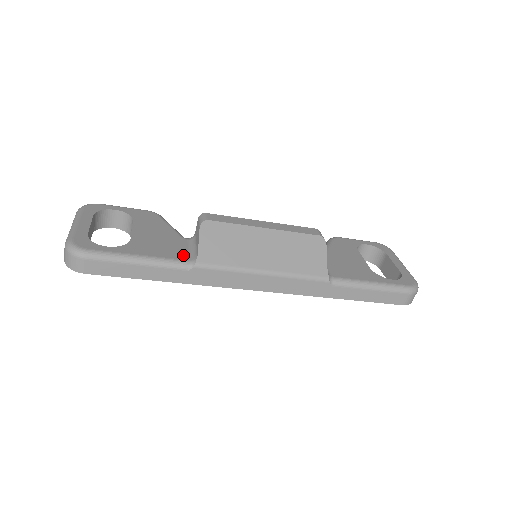
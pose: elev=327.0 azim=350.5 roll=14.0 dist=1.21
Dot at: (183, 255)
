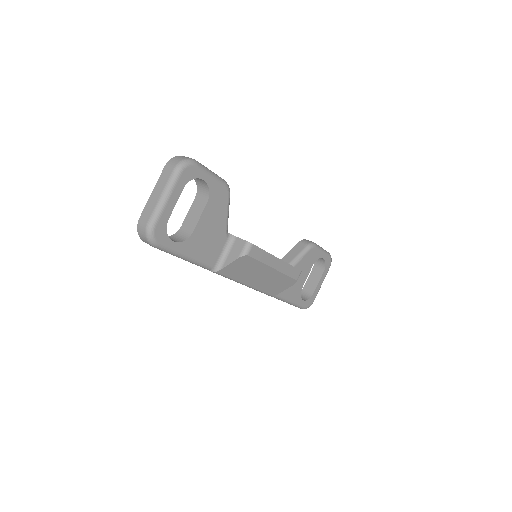
Dot at: (214, 260)
